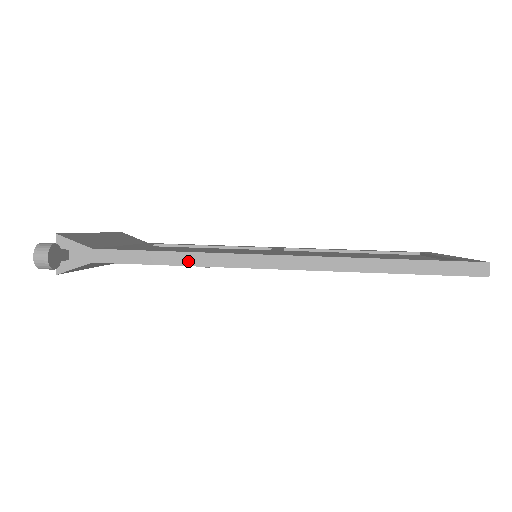
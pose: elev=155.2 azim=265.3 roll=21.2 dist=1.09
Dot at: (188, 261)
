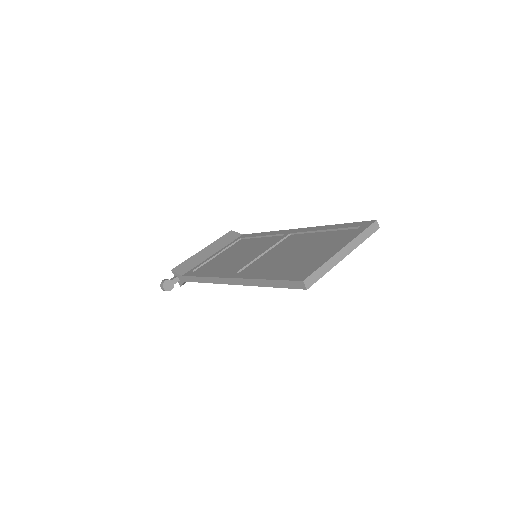
Dot at: (206, 281)
